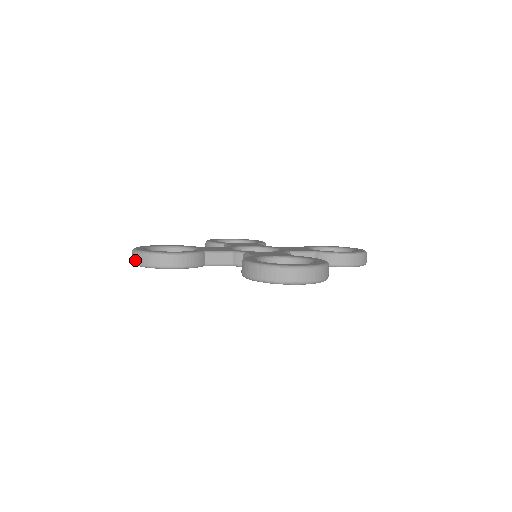
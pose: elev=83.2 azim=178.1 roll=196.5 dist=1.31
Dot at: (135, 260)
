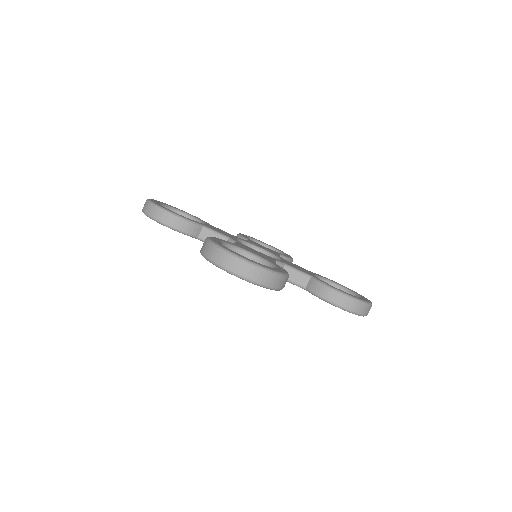
Dot at: (143, 207)
